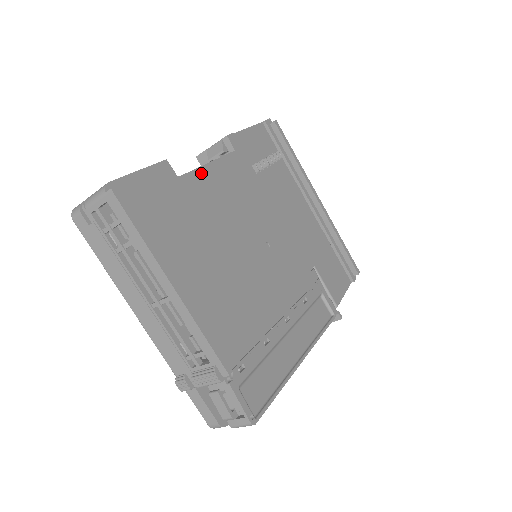
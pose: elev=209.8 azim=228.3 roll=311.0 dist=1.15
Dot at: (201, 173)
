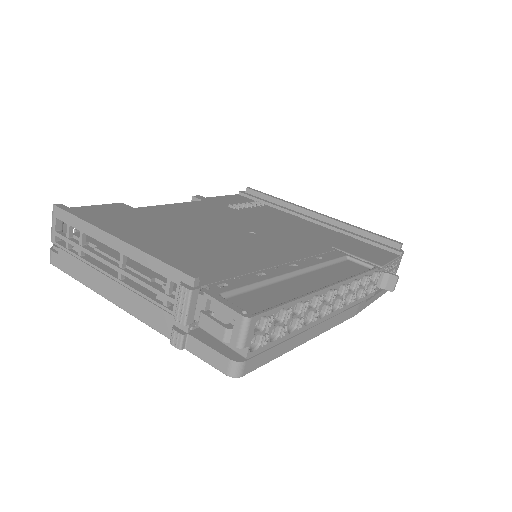
Dot at: (161, 207)
